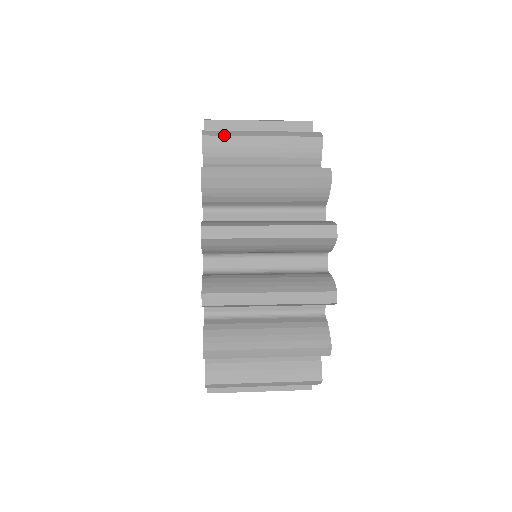
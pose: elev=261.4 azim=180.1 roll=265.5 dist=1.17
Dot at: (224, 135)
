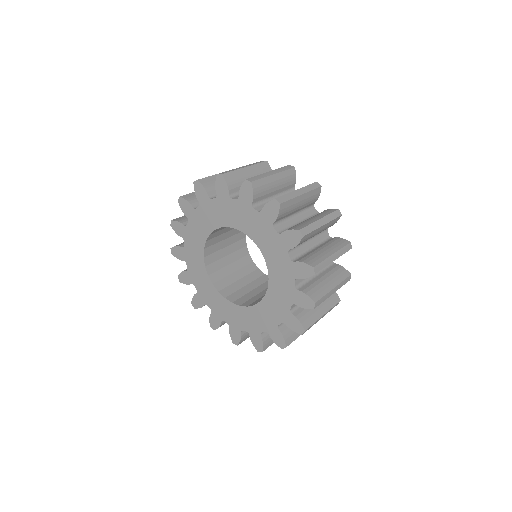
Dot at: (260, 179)
